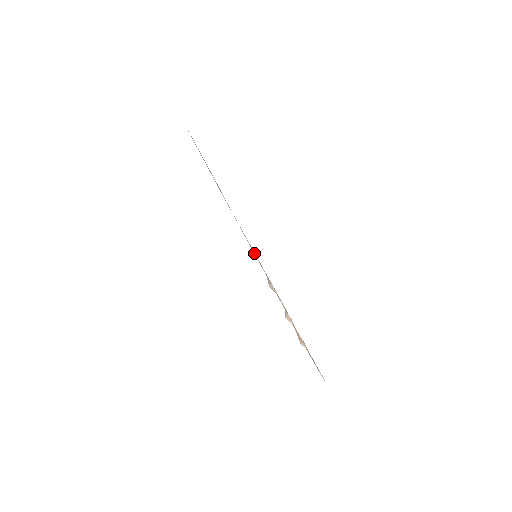
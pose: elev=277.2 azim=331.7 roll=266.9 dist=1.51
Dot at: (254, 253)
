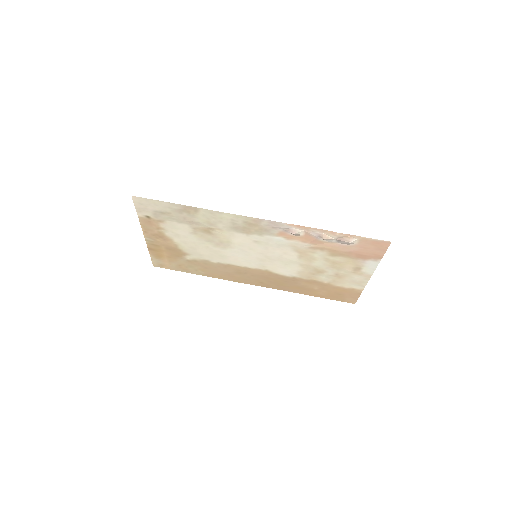
Dot at: (254, 252)
